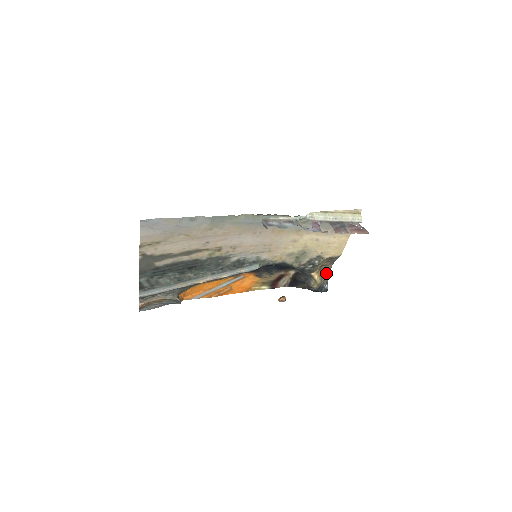
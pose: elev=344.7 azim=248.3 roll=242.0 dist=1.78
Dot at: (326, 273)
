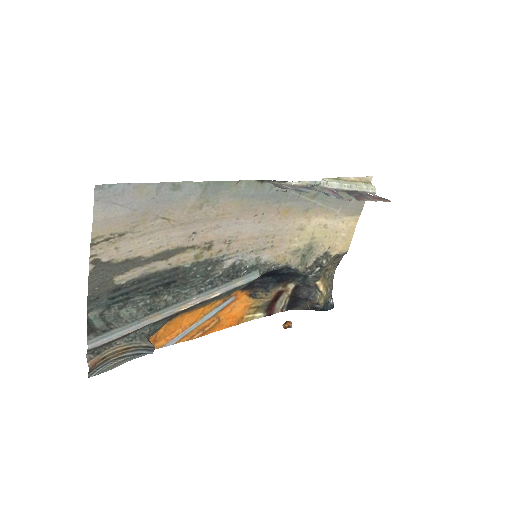
Dot at: (330, 282)
